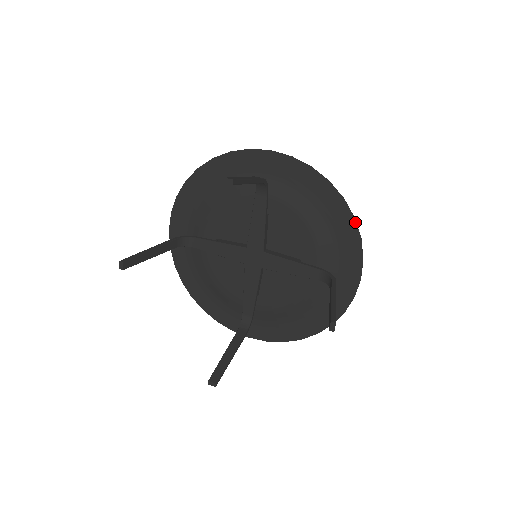
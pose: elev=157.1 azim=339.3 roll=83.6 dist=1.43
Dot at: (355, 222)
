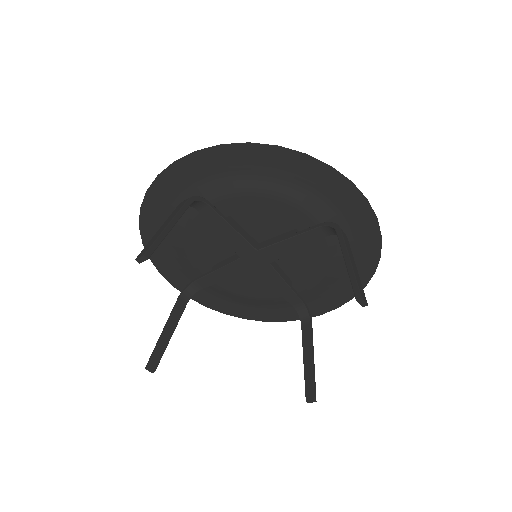
Dot at: occluded
